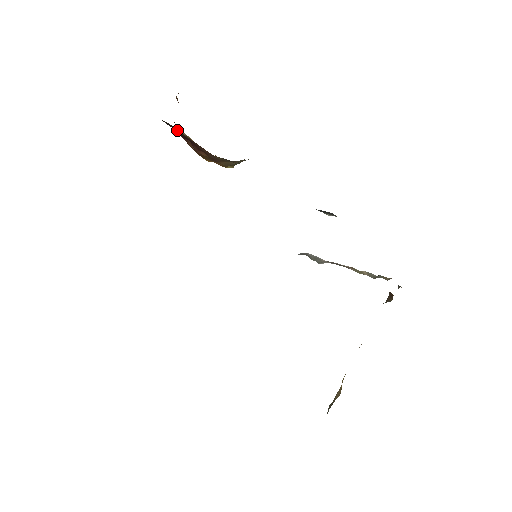
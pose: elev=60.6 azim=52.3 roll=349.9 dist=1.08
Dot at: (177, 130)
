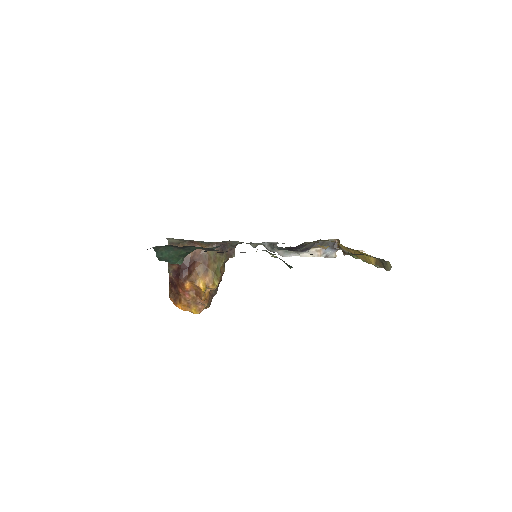
Dot at: occluded
